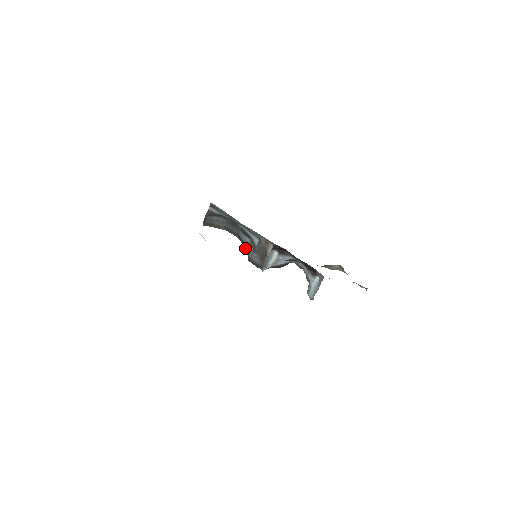
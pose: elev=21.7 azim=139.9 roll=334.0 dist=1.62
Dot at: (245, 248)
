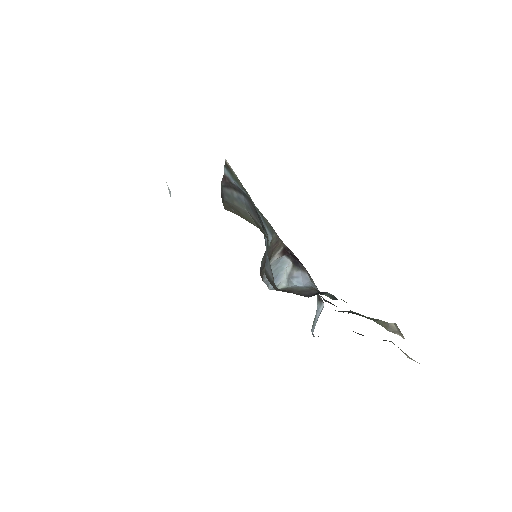
Dot at: occluded
